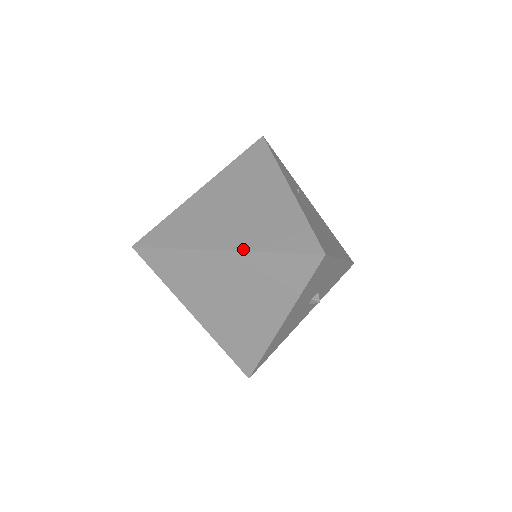
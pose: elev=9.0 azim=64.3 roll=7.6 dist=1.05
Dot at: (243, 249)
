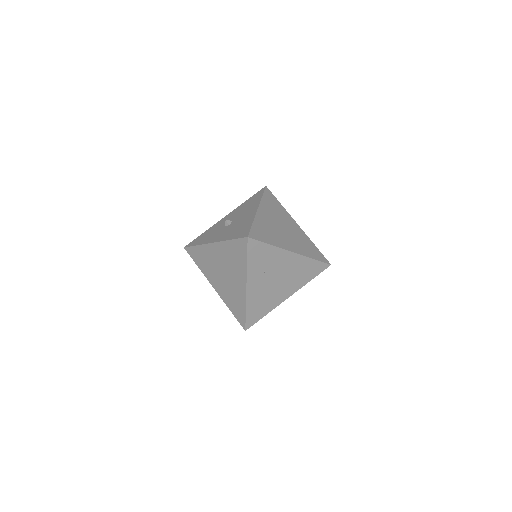
Dot at: (221, 297)
